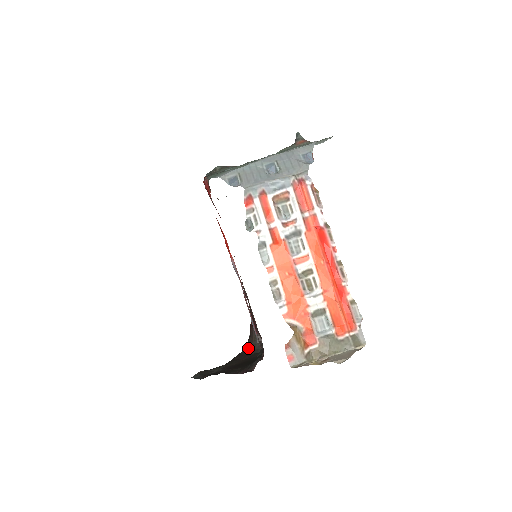
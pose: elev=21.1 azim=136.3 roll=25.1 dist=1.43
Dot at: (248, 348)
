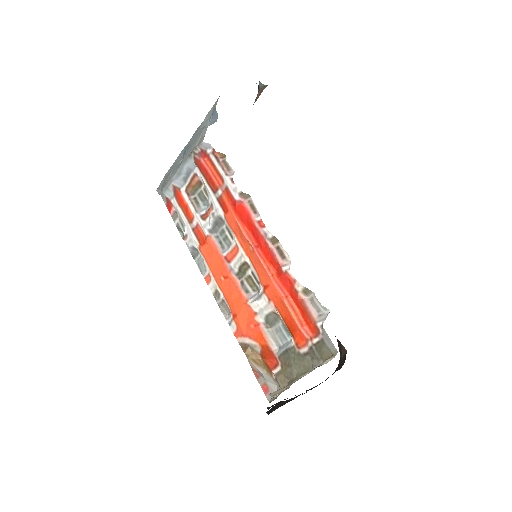
Dot at: occluded
